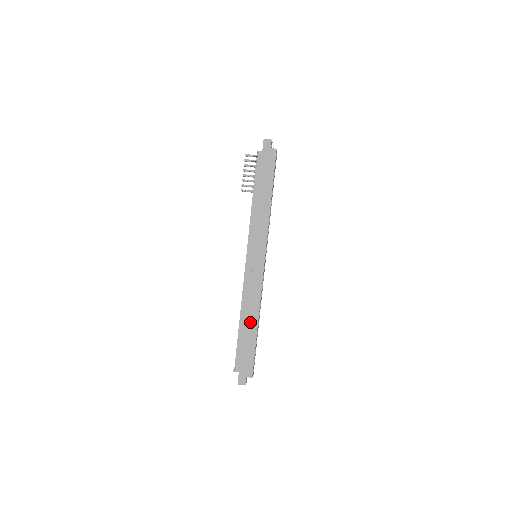
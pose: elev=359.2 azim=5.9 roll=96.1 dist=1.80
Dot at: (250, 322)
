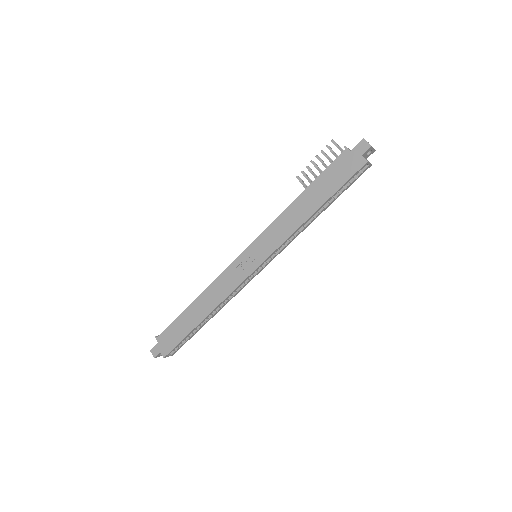
Dot at: (199, 311)
